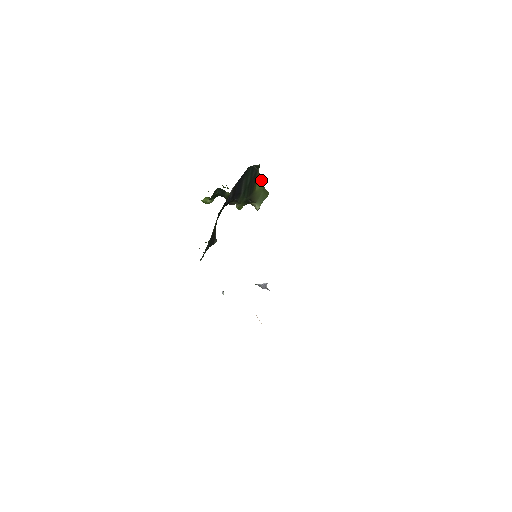
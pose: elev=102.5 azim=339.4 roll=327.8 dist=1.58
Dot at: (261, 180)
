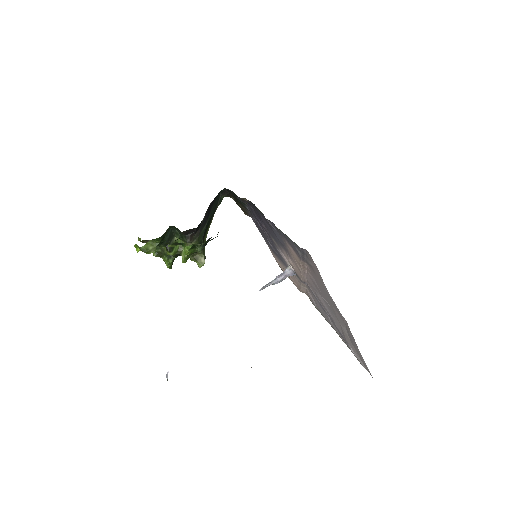
Dot at: occluded
